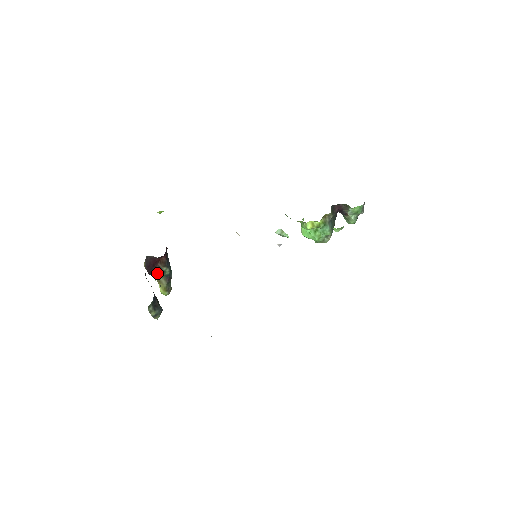
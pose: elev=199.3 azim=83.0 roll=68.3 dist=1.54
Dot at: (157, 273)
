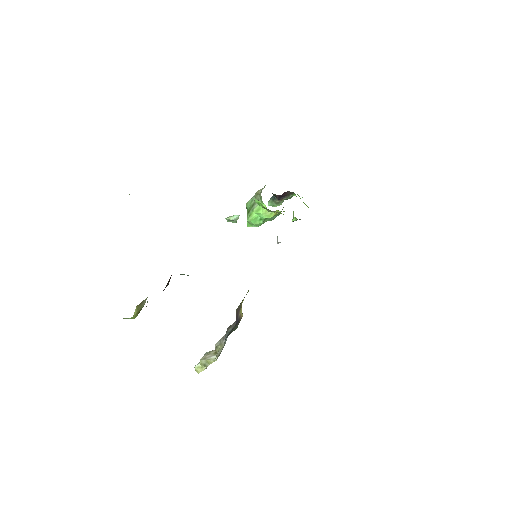
Dot at: occluded
